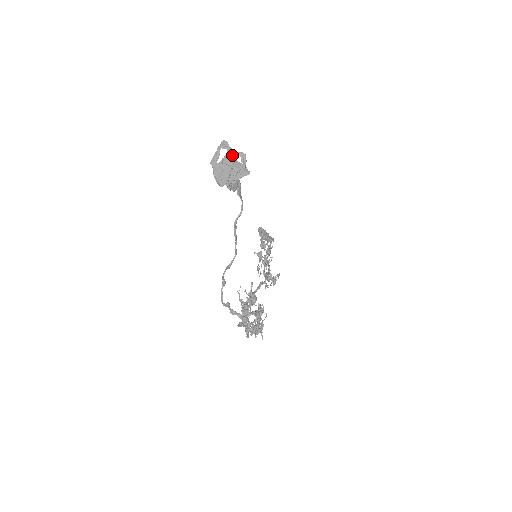
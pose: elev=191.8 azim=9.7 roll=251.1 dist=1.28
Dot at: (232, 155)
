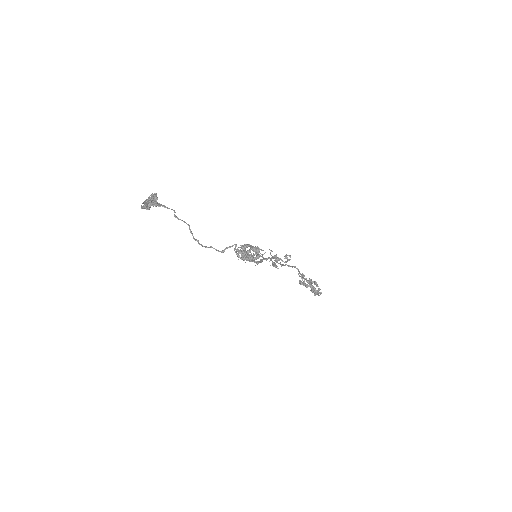
Dot at: occluded
